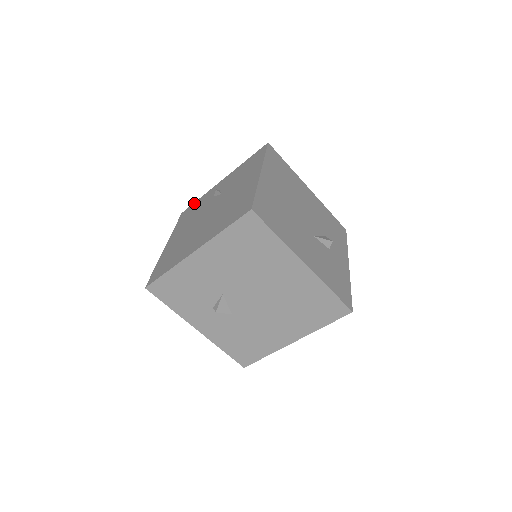
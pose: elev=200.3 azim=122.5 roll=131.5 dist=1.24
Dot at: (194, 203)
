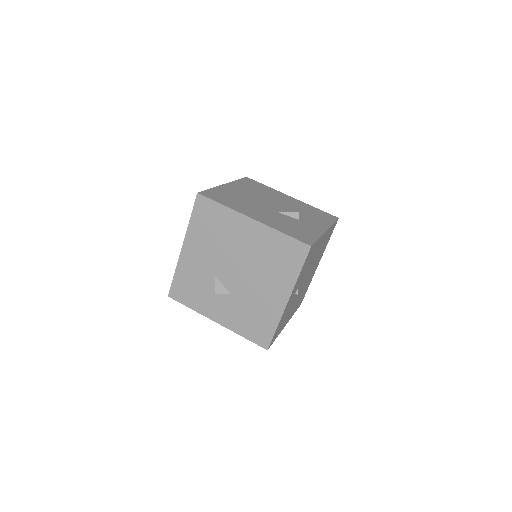
Dot at: occluded
